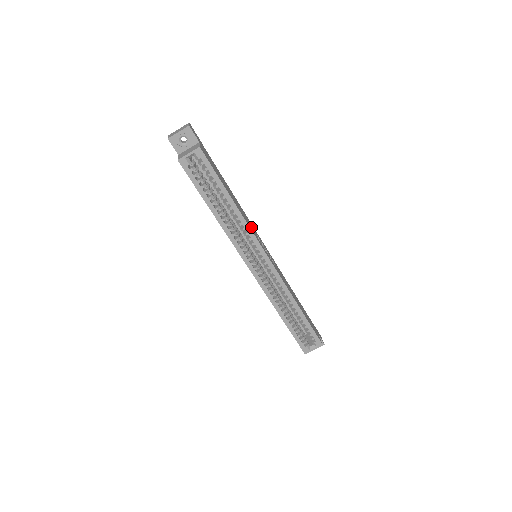
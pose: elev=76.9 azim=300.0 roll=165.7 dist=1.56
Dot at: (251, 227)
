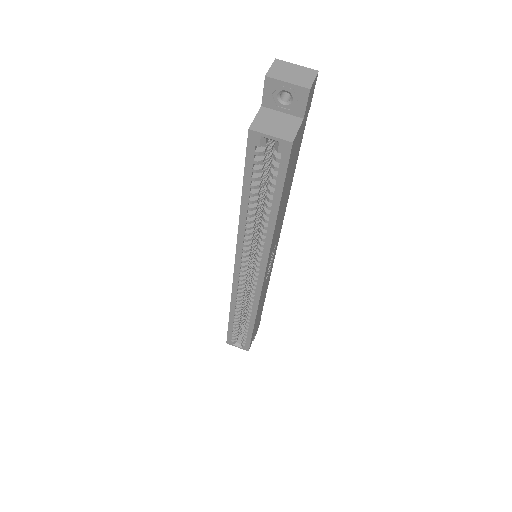
Dot at: (275, 240)
